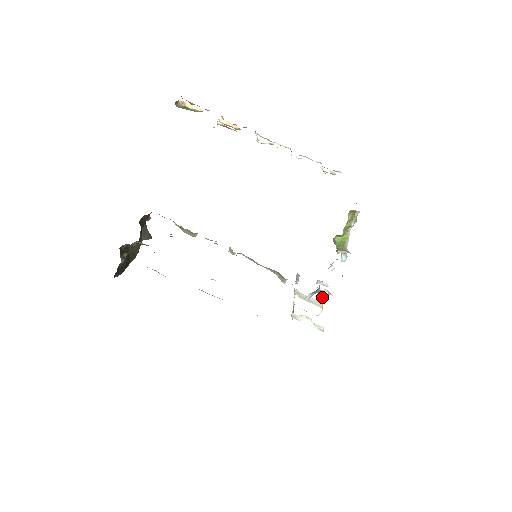
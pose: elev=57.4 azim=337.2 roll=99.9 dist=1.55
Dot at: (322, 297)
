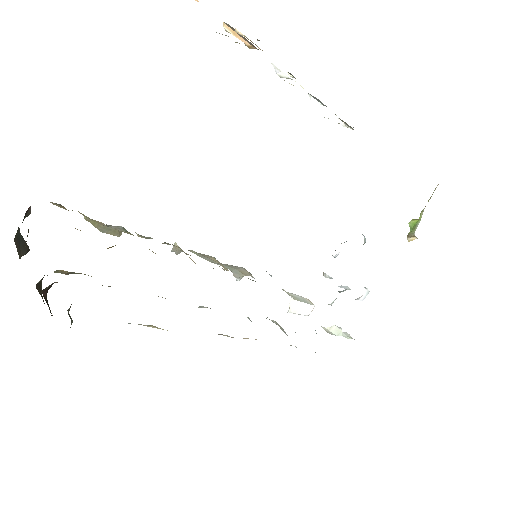
Dot at: (362, 298)
